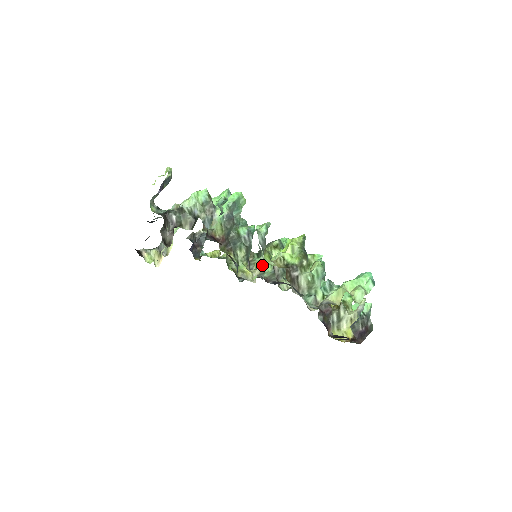
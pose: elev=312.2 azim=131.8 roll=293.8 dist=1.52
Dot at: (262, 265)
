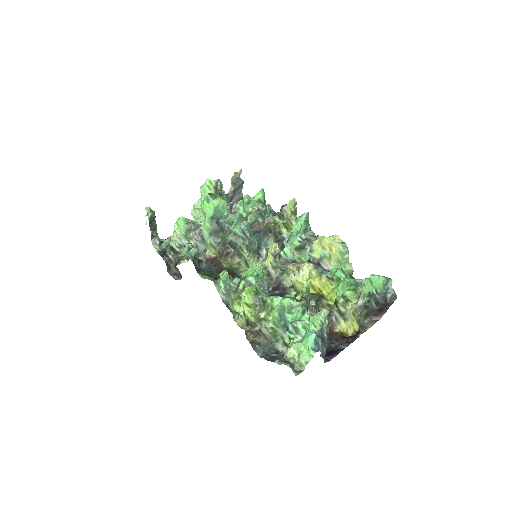
Dot at: (286, 226)
